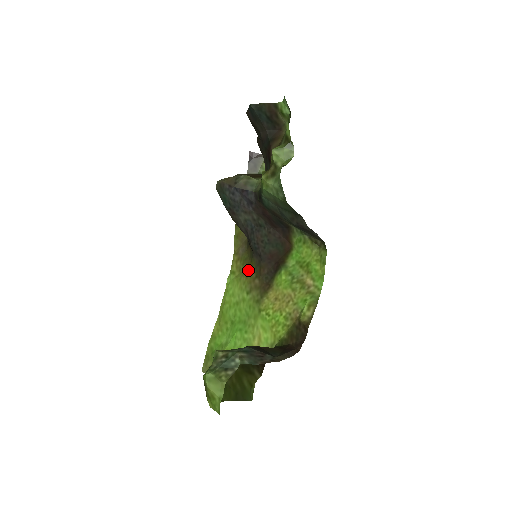
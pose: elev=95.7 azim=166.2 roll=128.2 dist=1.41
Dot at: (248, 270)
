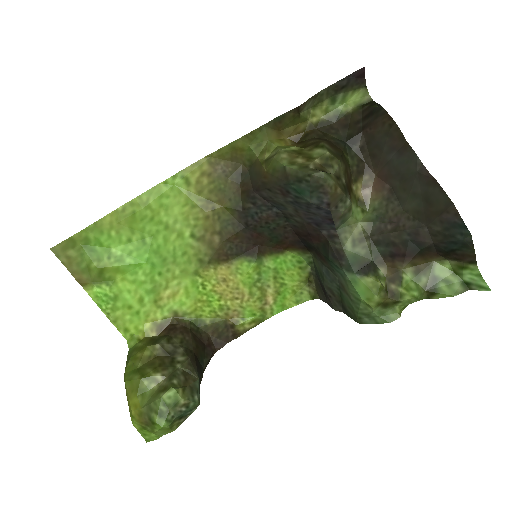
Dot at: (214, 211)
